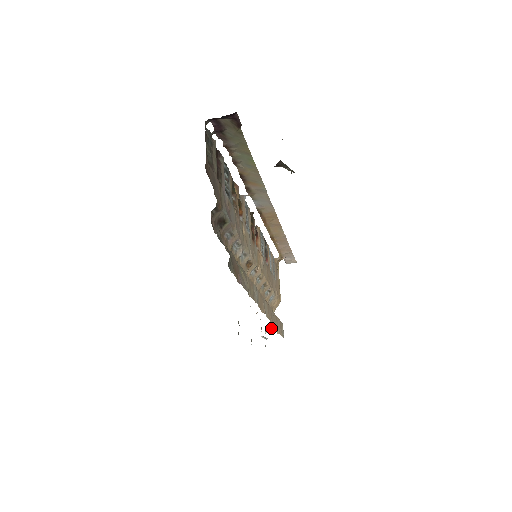
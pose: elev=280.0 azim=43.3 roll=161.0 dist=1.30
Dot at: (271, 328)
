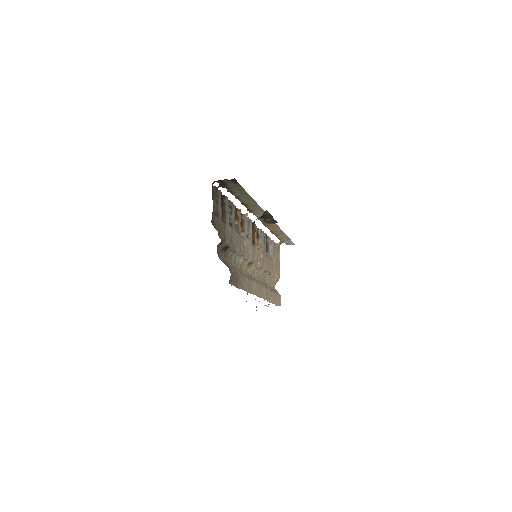
Dot at: (269, 304)
